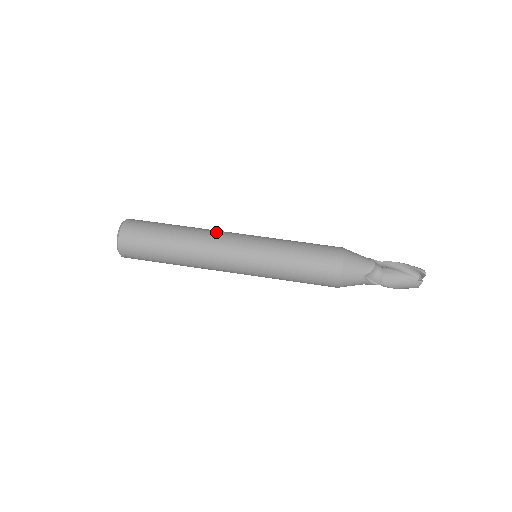
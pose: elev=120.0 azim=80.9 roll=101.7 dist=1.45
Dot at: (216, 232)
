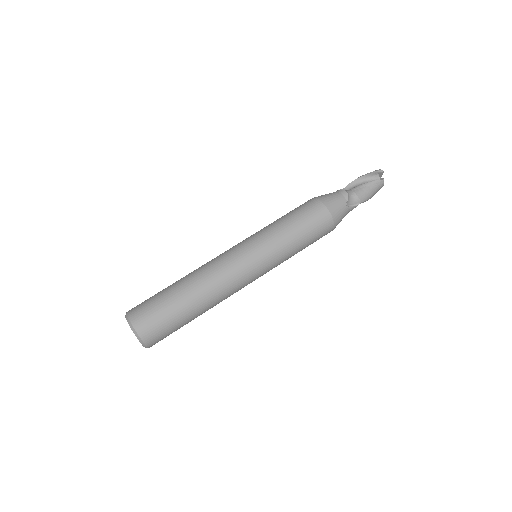
Dot at: (212, 262)
